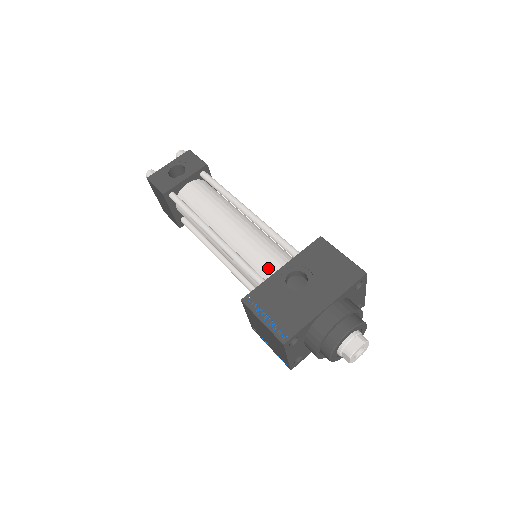
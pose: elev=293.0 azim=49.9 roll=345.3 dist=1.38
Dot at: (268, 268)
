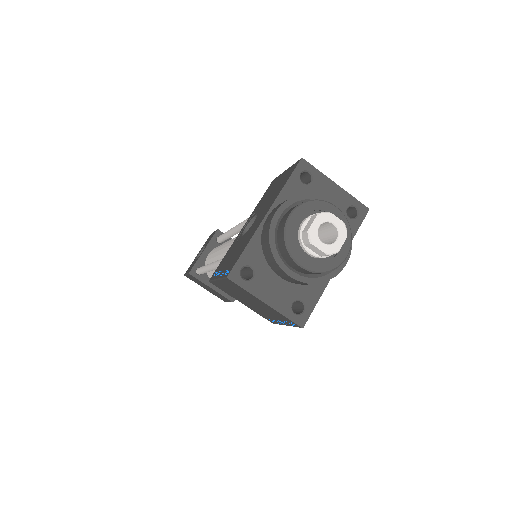
Dot at: occluded
